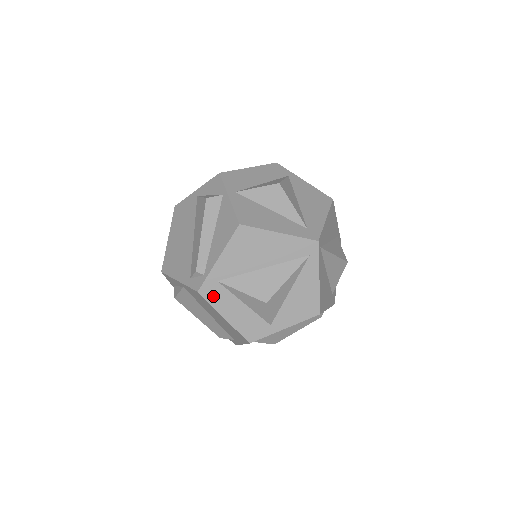
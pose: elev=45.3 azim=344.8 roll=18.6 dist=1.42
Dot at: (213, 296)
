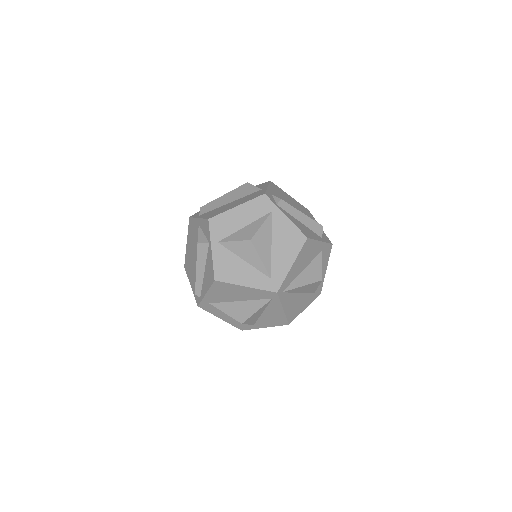
Dot at: (209, 309)
